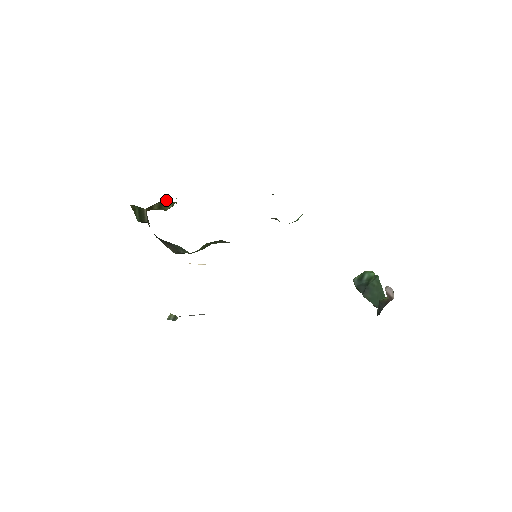
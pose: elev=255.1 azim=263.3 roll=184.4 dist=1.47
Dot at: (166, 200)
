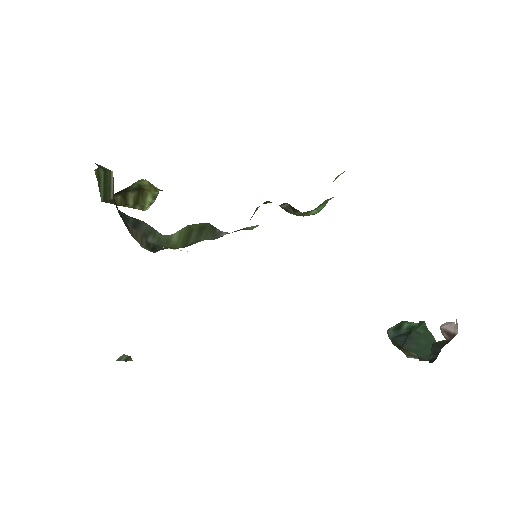
Dot at: (145, 180)
